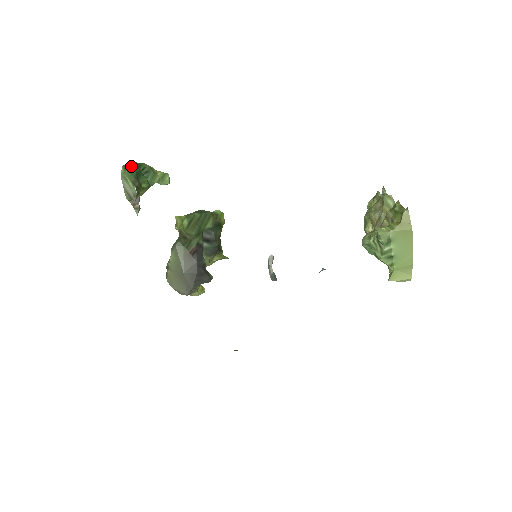
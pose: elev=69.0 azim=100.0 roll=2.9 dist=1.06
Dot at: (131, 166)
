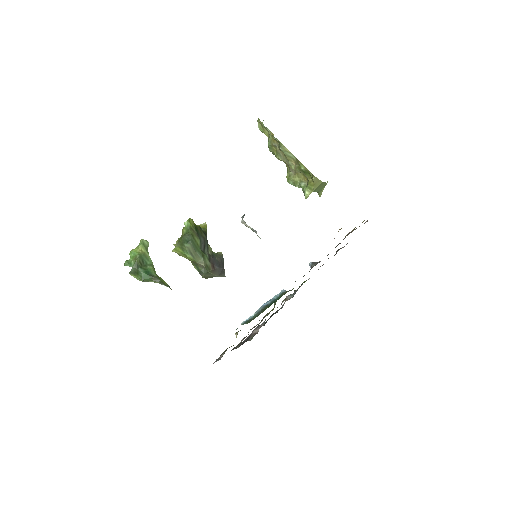
Dot at: (135, 271)
